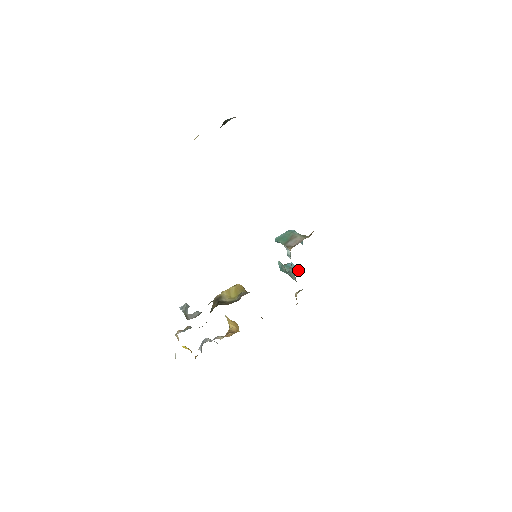
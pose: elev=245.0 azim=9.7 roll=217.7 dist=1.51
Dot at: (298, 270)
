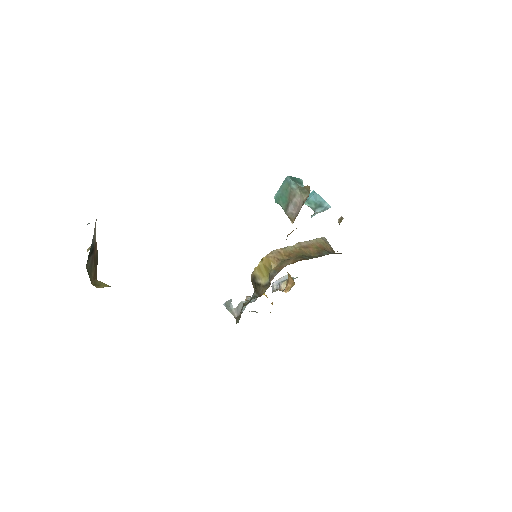
Dot at: (325, 205)
